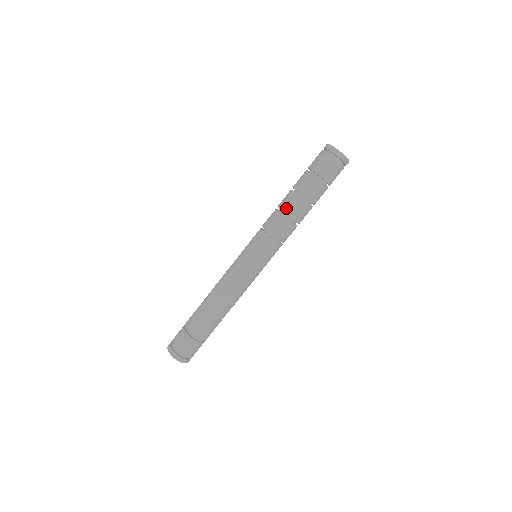
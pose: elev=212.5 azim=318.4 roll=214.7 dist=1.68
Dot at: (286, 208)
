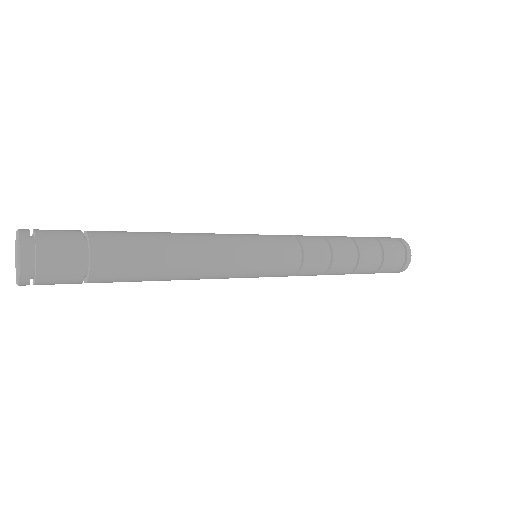
Dot at: (336, 242)
